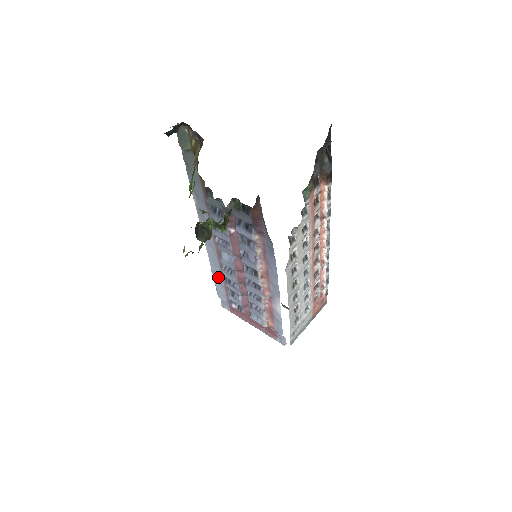
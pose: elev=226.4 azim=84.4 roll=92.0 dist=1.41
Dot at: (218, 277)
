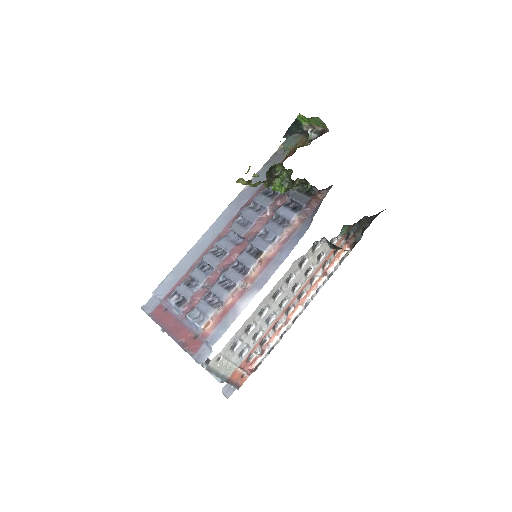
Dot at: (183, 267)
